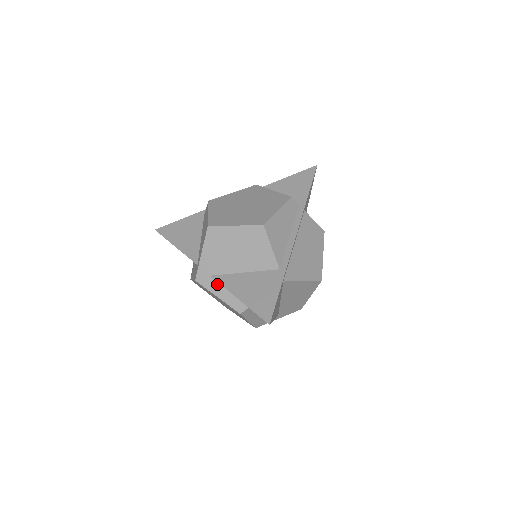
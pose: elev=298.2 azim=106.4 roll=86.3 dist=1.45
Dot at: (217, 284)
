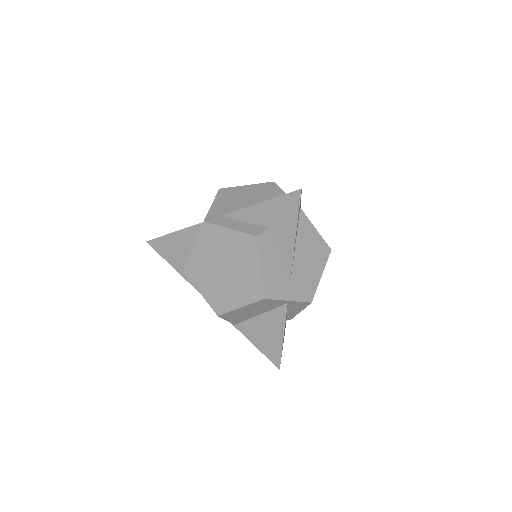
Dot at: (229, 220)
